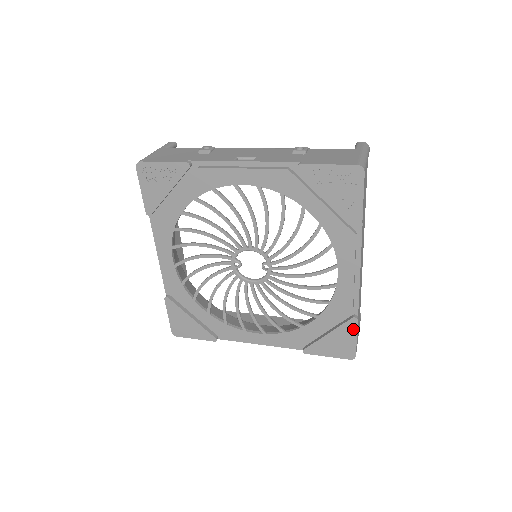
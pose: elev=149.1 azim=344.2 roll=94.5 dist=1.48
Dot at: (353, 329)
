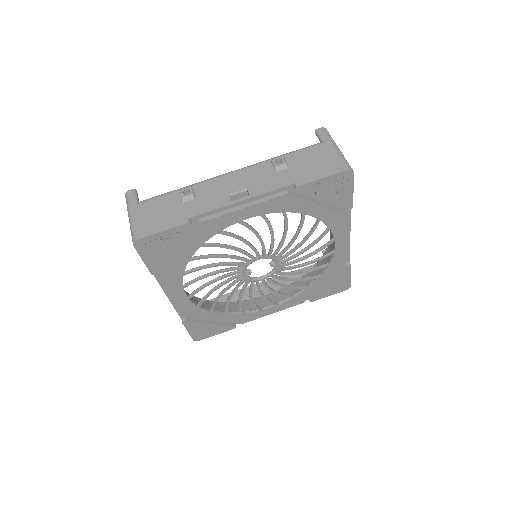
Dot at: (348, 272)
